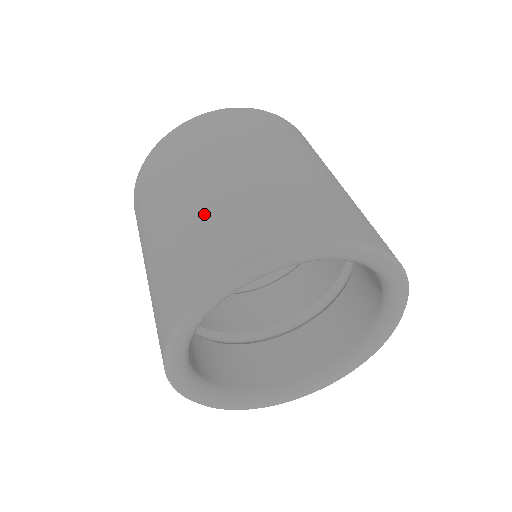
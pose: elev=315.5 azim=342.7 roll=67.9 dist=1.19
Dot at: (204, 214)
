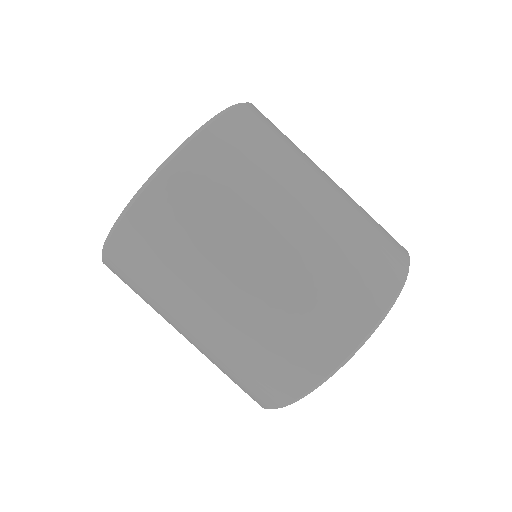
Dot at: (298, 285)
